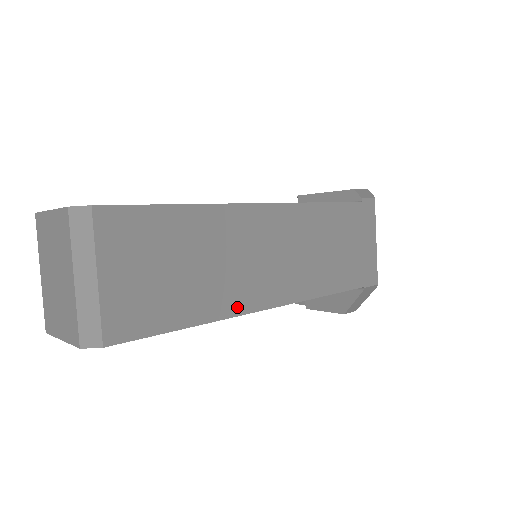
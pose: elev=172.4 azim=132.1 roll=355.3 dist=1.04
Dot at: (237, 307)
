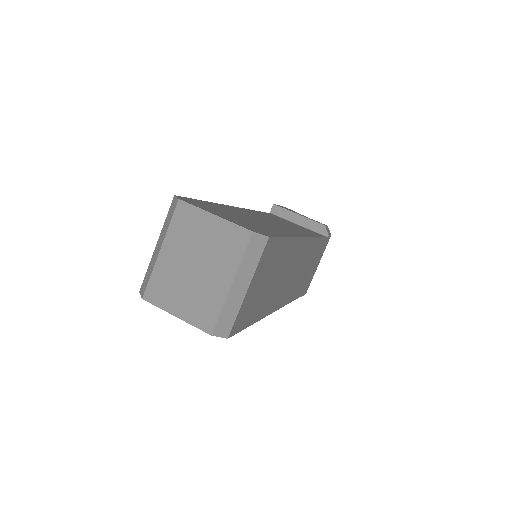
Dot at: (270, 310)
